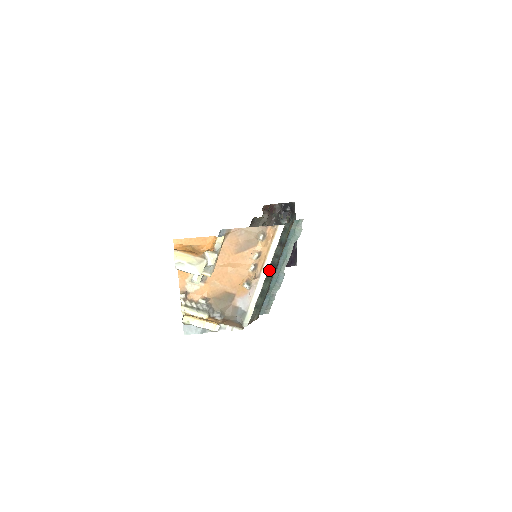
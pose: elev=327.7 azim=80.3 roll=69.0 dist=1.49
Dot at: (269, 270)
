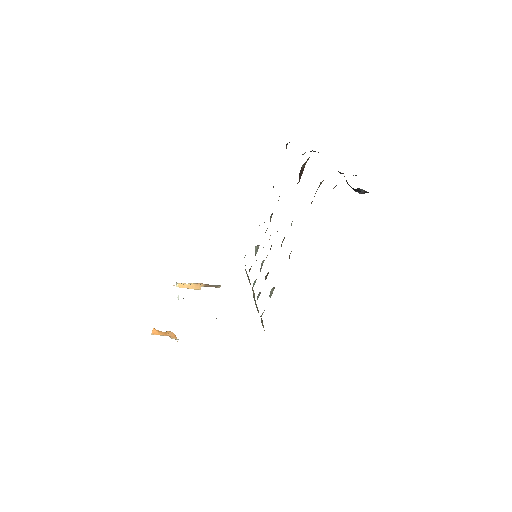
Dot at: occluded
